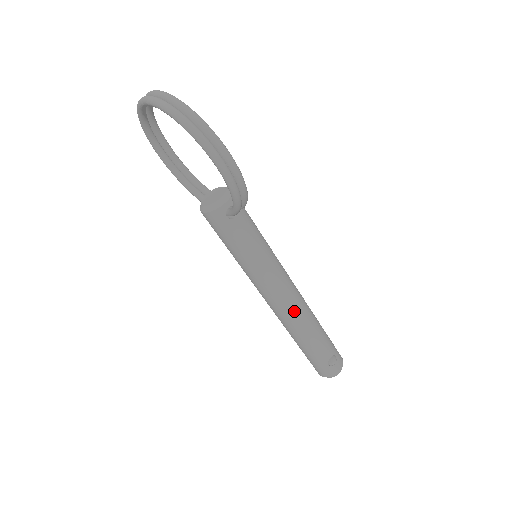
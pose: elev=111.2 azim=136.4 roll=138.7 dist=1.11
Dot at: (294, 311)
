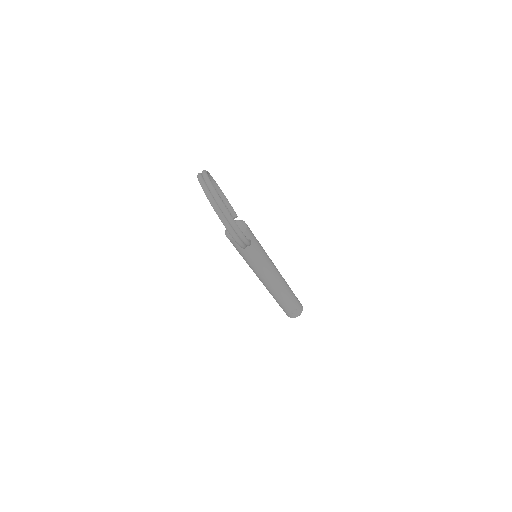
Dot at: (273, 287)
